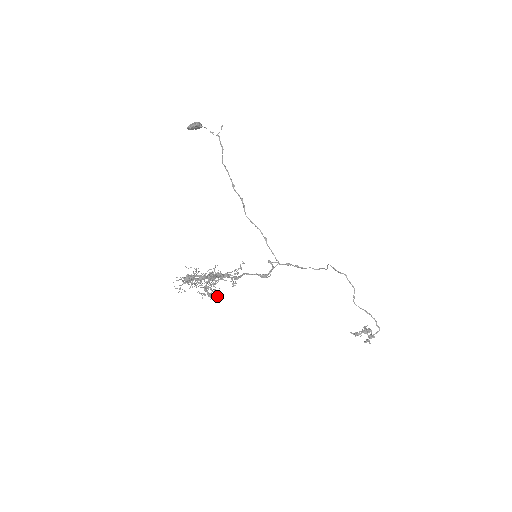
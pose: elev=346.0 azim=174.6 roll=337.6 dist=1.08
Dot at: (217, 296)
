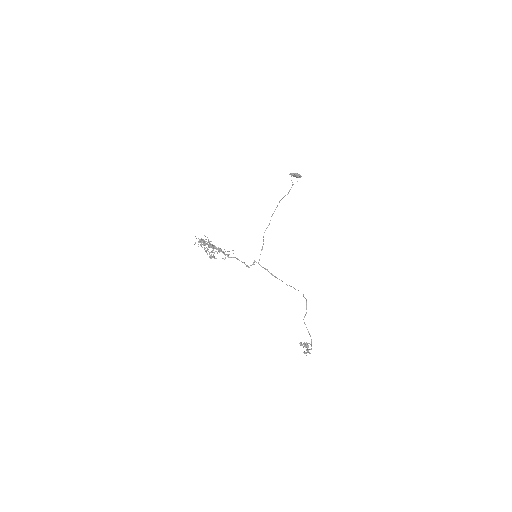
Dot at: occluded
